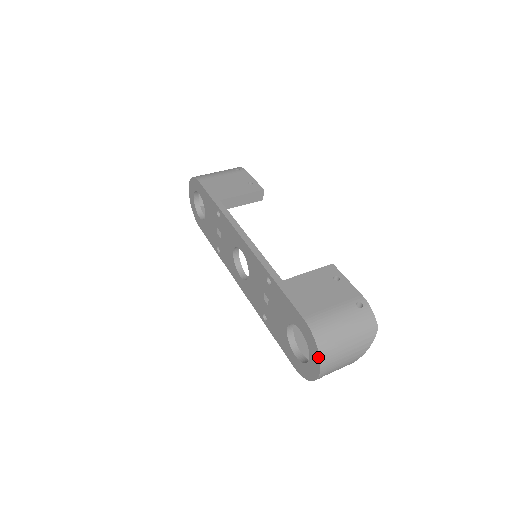
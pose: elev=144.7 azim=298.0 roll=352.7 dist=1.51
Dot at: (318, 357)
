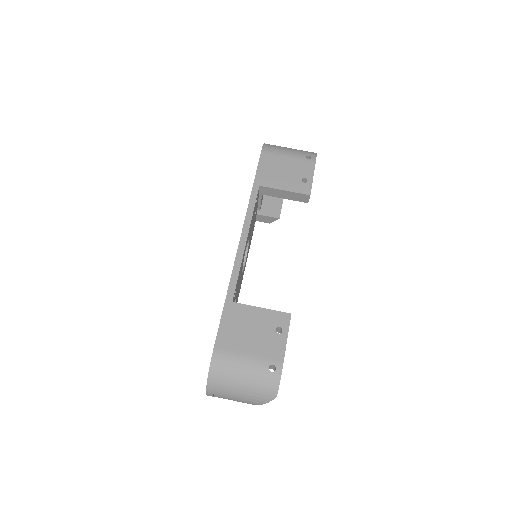
Dot at: (207, 384)
